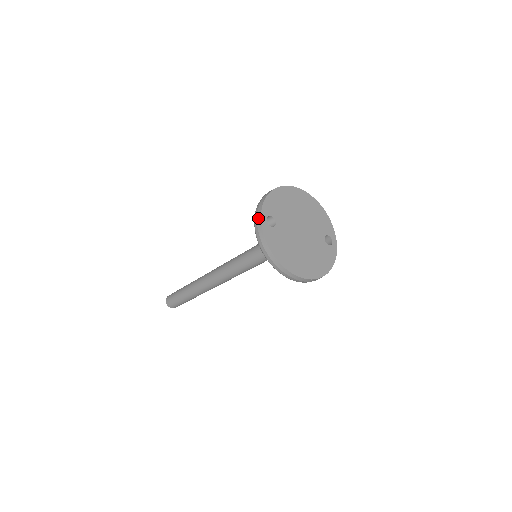
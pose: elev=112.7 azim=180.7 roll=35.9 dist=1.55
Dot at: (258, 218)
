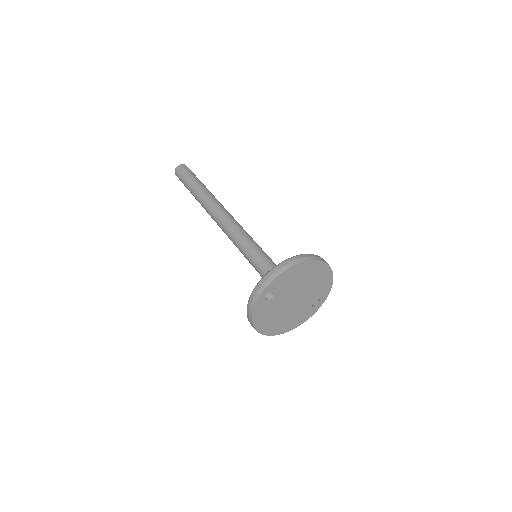
Dot at: (259, 291)
